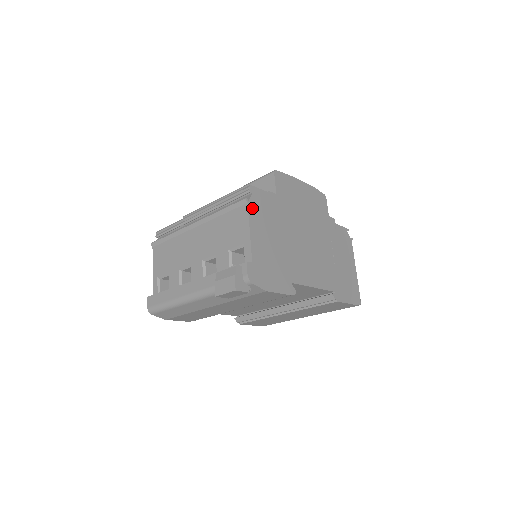
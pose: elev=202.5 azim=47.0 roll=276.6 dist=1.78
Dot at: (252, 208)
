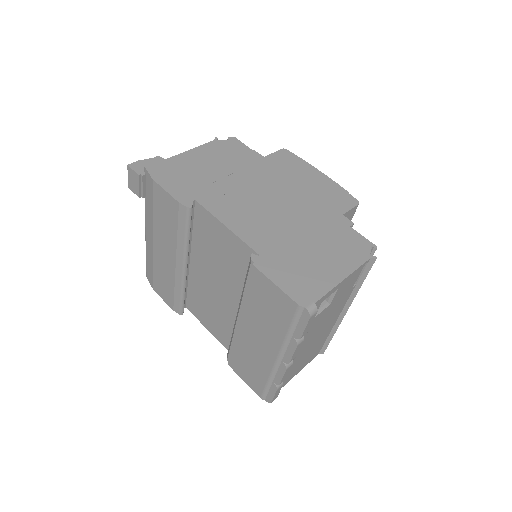
Dot at: (216, 144)
